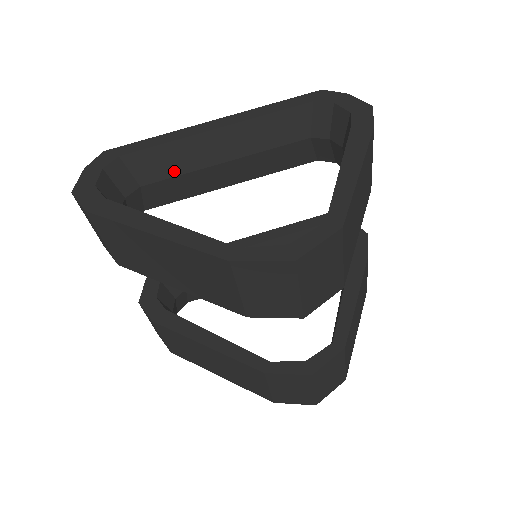
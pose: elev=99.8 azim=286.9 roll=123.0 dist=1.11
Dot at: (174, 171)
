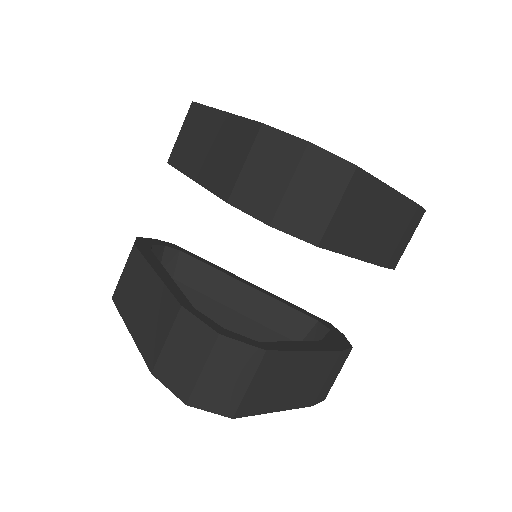
Dot at: occluded
